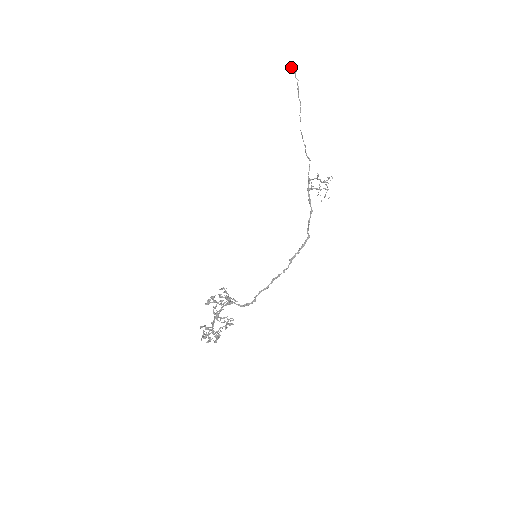
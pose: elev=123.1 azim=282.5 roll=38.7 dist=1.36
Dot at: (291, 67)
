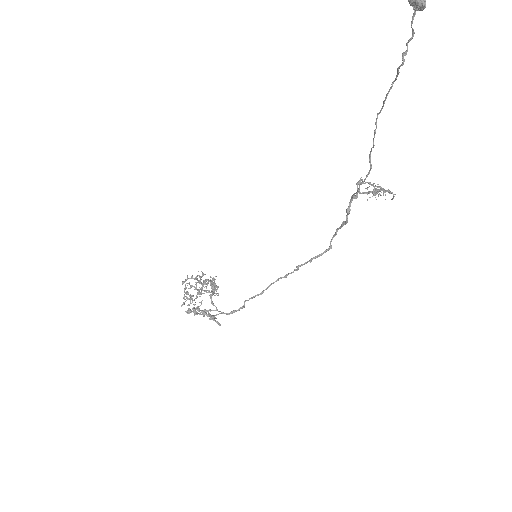
Dot at: (412, 1)
